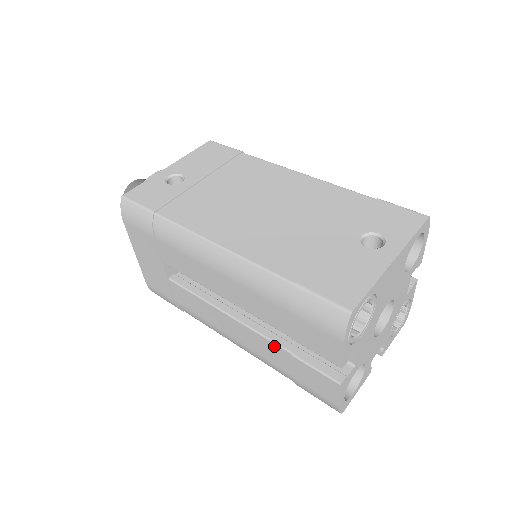
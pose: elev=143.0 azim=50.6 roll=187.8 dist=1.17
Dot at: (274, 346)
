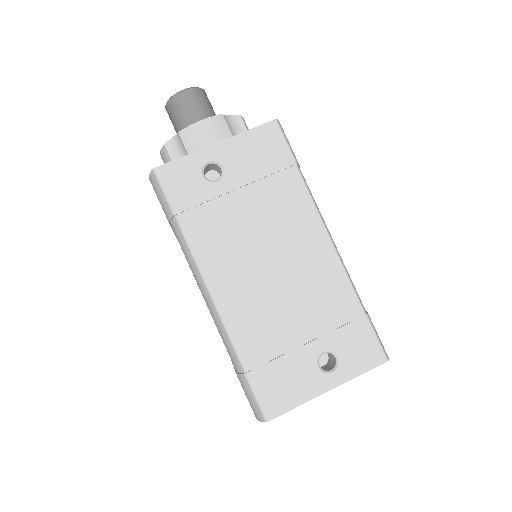
Dot at: occluded
